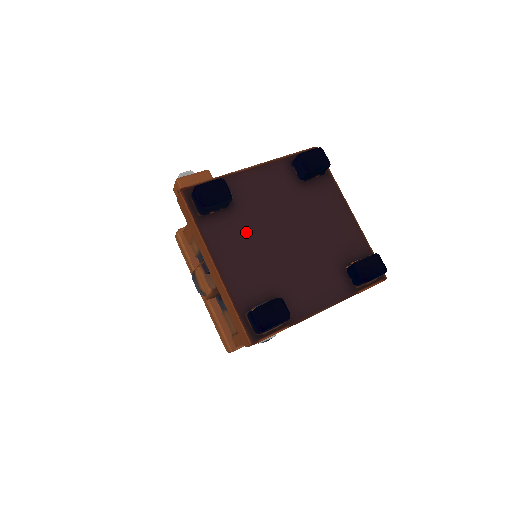
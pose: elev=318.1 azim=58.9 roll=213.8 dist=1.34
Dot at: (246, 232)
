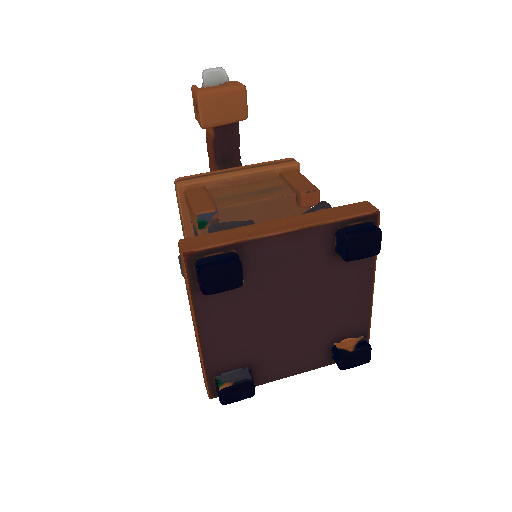
Dot at: (245, 306)
